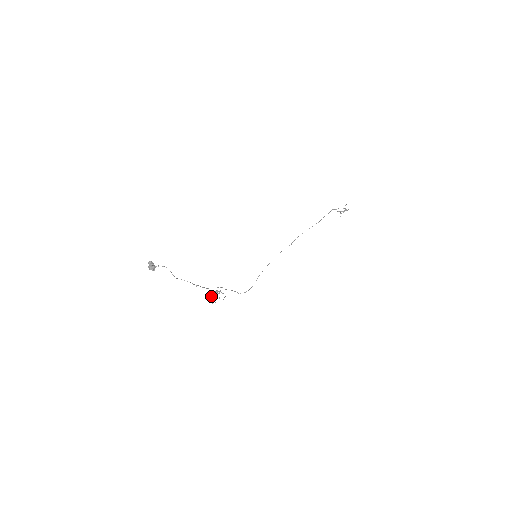
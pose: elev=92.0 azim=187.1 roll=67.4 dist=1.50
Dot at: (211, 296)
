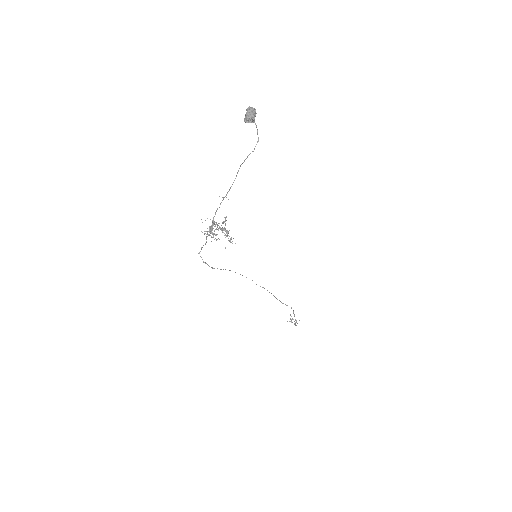
Dot at: (216, 224)
